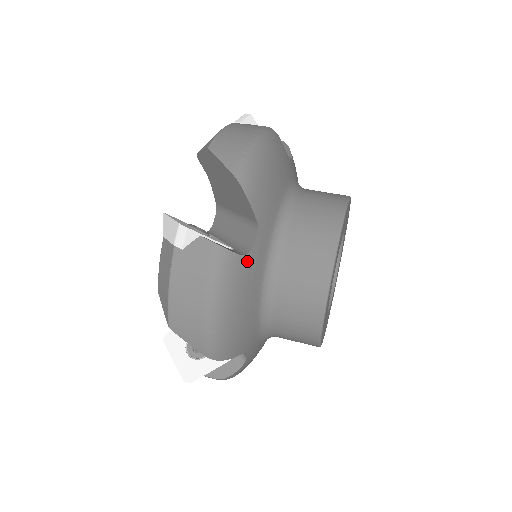
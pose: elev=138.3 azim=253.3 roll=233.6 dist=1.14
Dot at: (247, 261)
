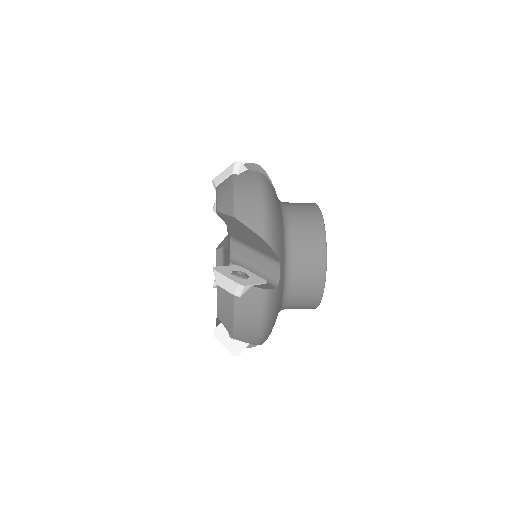
Dot at: (274, 191)
